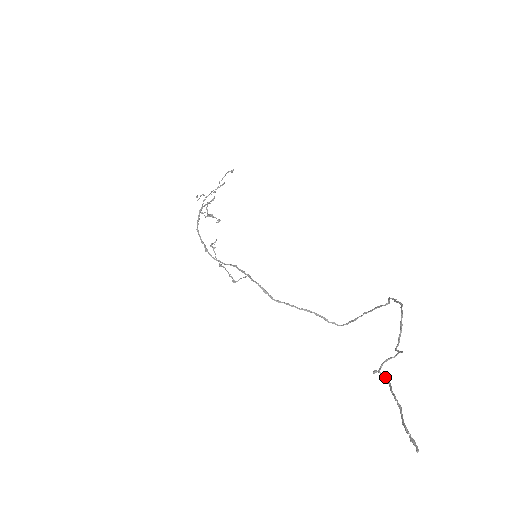
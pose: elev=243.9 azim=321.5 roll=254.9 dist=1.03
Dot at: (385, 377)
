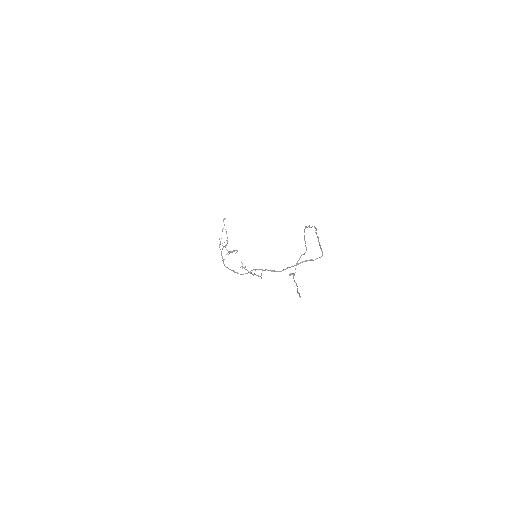
Dot at: (293, 274)
